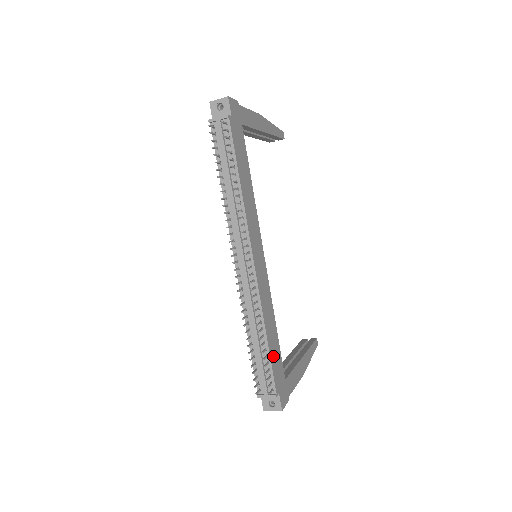
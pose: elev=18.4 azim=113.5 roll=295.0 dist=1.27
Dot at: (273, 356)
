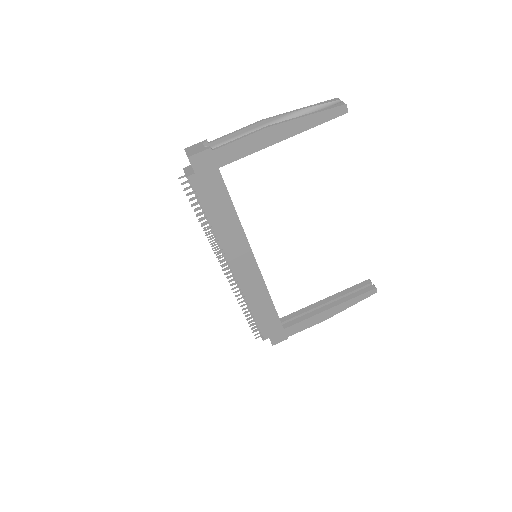
Dot at: (263, 320)
